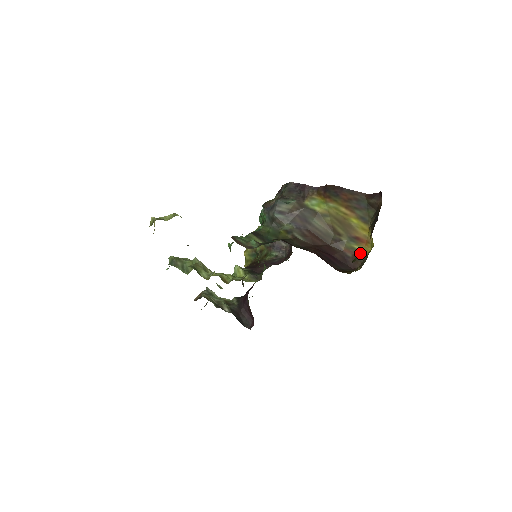
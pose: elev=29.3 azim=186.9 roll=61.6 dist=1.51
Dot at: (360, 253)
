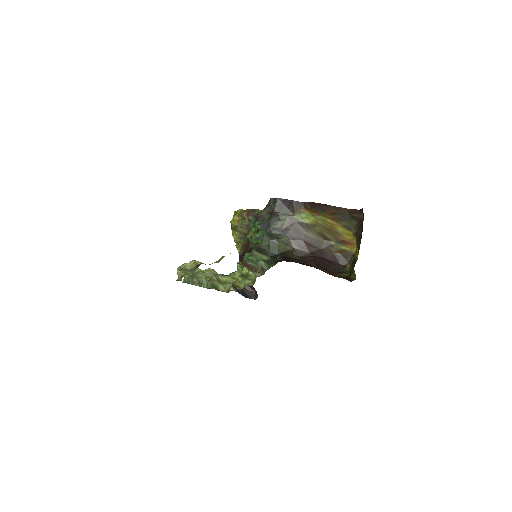
Dot at: (347, 252)
